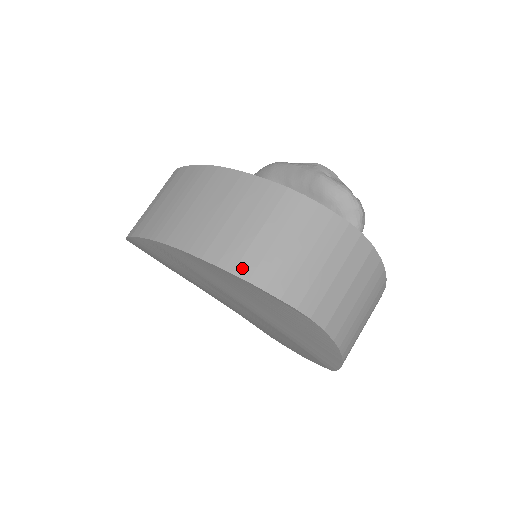
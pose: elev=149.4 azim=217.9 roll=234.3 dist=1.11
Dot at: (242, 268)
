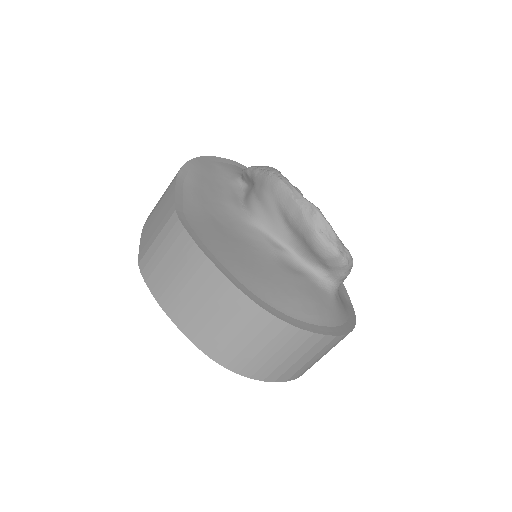
Dot at: (221, 359)
